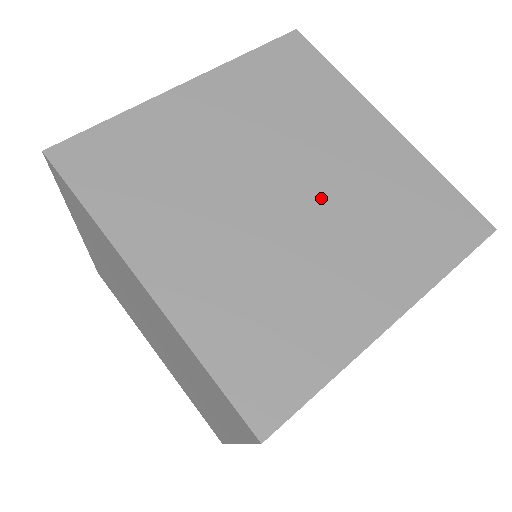
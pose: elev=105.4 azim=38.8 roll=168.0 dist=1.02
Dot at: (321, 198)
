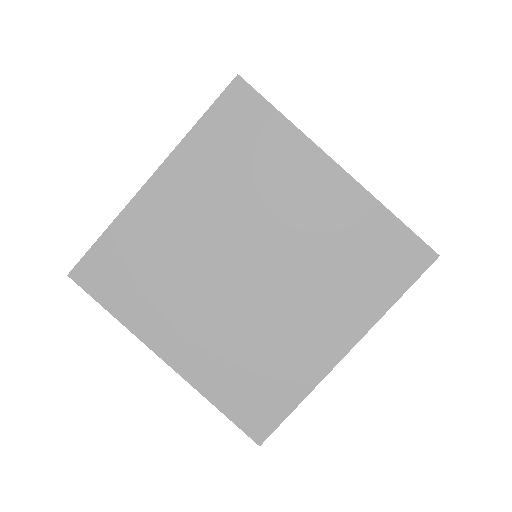
Dot at: (281, 263)
